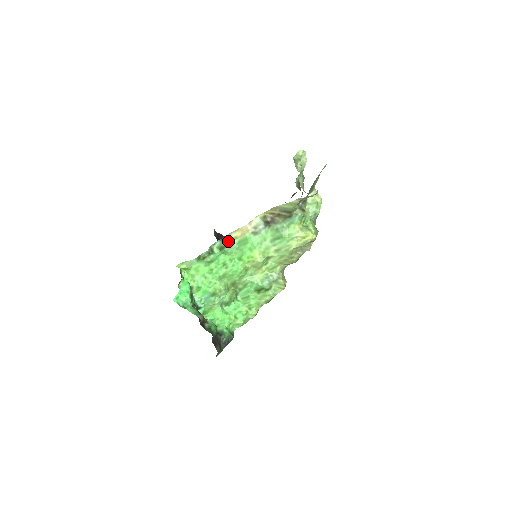
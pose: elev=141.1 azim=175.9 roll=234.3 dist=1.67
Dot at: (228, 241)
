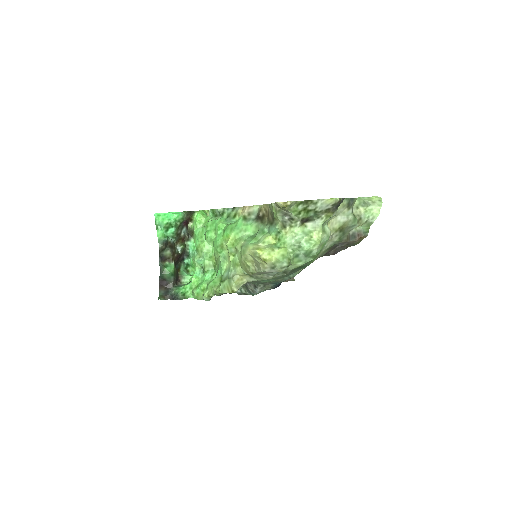
Dot at: (233, 213)
